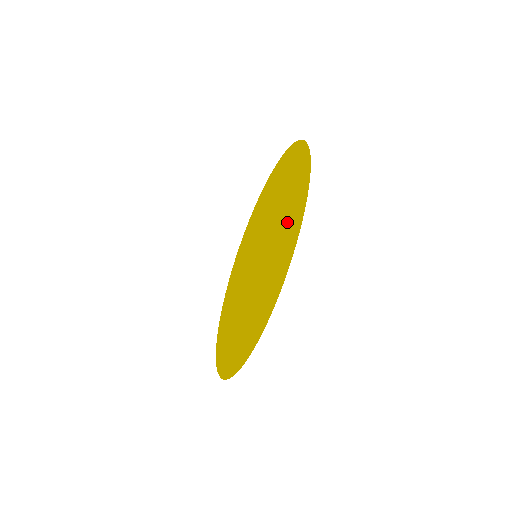
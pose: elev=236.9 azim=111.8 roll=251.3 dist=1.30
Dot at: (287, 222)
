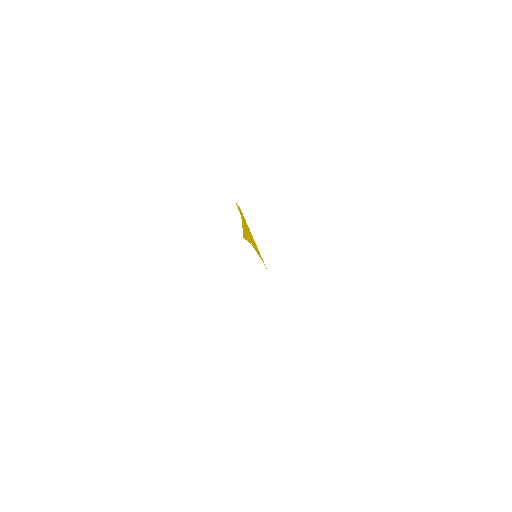
Dot at: occluded
